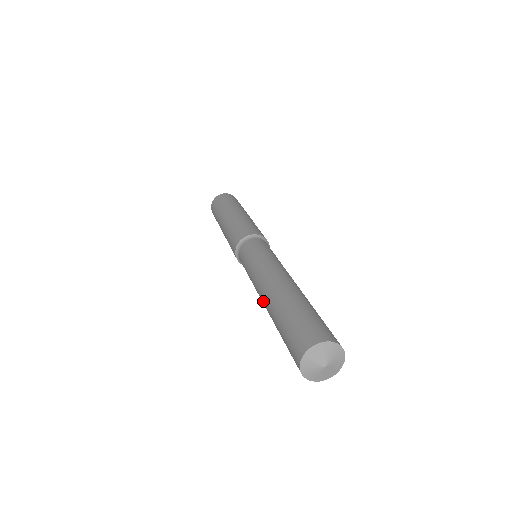
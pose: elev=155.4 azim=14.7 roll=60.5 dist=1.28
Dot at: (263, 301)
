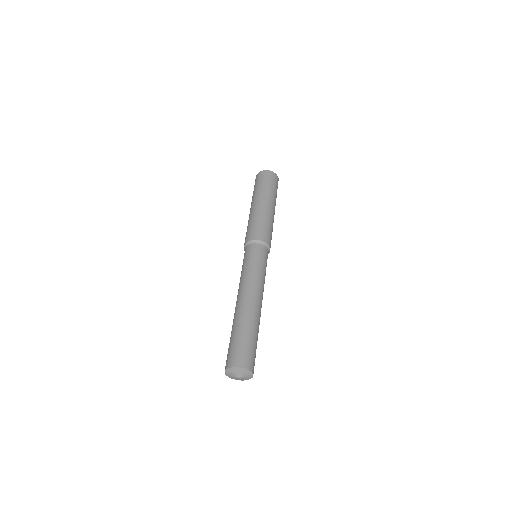
Dot at: (238, 303)
